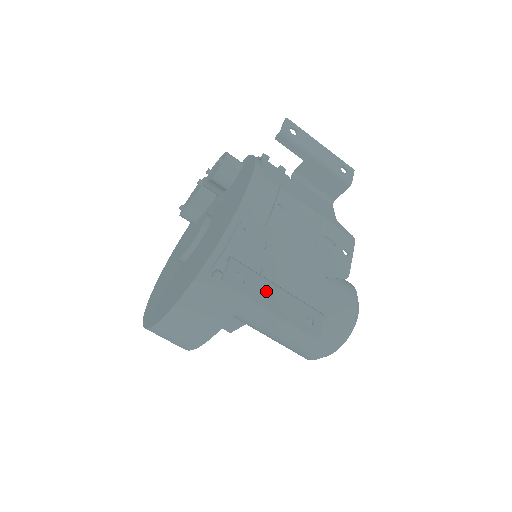
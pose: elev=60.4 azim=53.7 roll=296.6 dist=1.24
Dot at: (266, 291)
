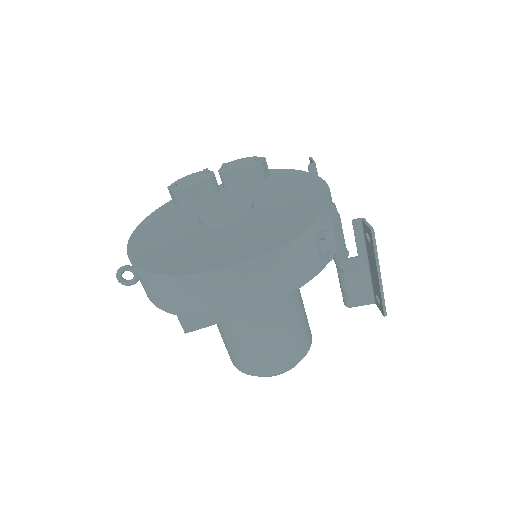
Dot at: occluded
